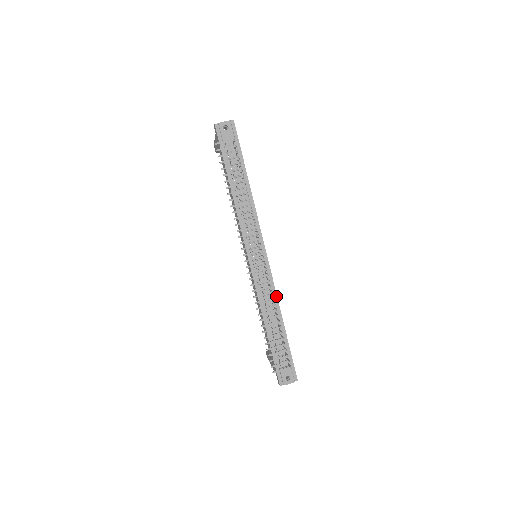
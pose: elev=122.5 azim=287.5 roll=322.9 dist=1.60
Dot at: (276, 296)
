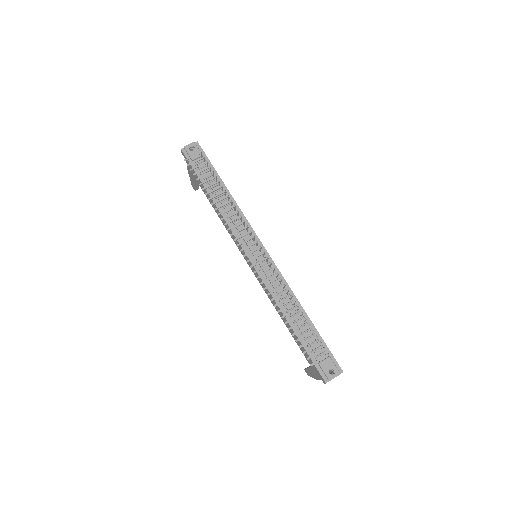
Dot at: (288, 287)
